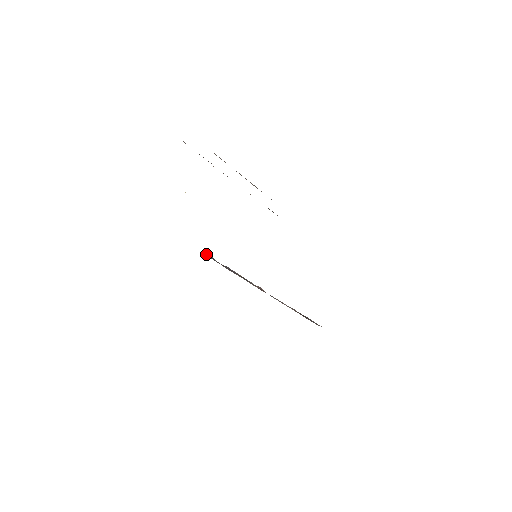
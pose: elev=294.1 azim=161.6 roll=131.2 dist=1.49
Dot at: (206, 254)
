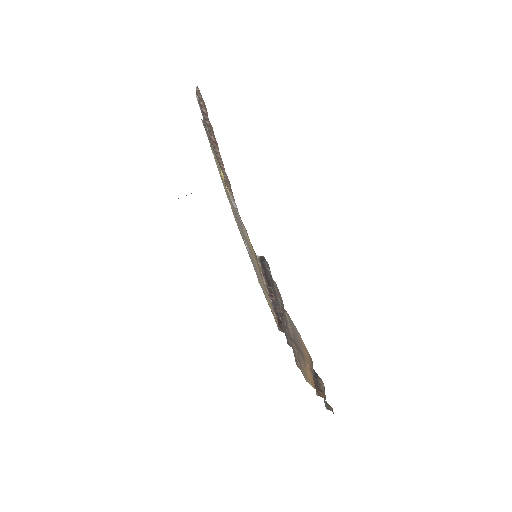
Dot at: occluded
